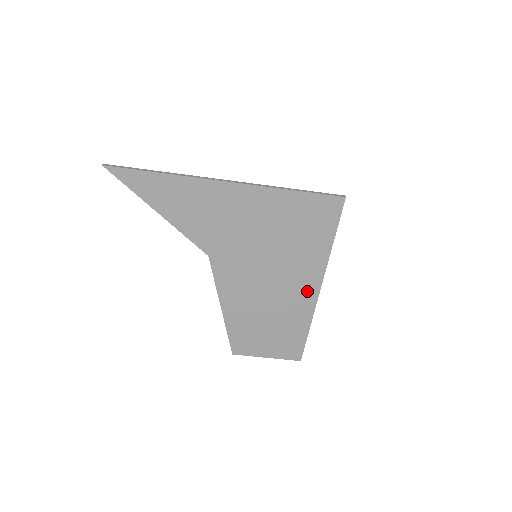
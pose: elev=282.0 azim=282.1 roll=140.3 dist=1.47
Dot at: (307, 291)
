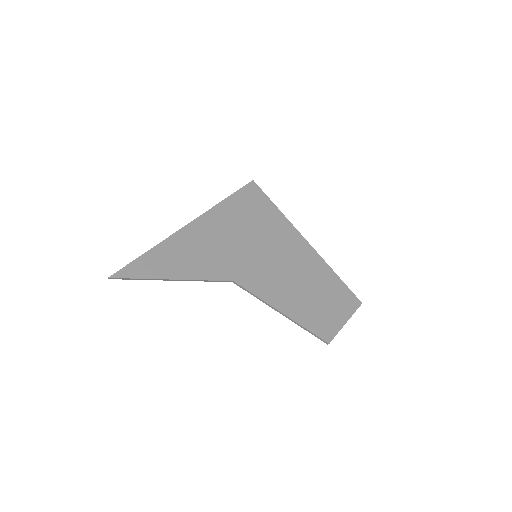
Dot at: (305, 251)
